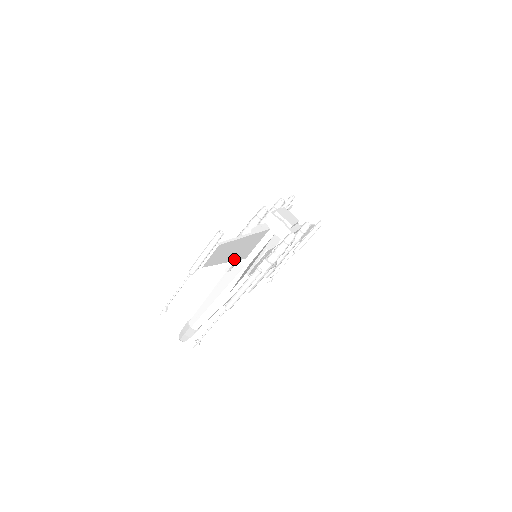
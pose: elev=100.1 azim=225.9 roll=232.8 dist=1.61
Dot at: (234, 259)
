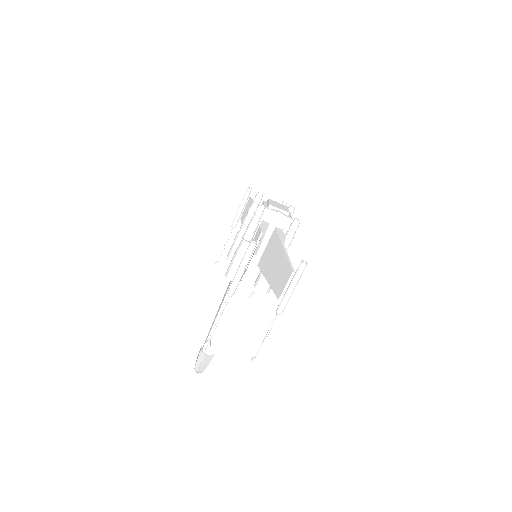
Dot at: occluded
